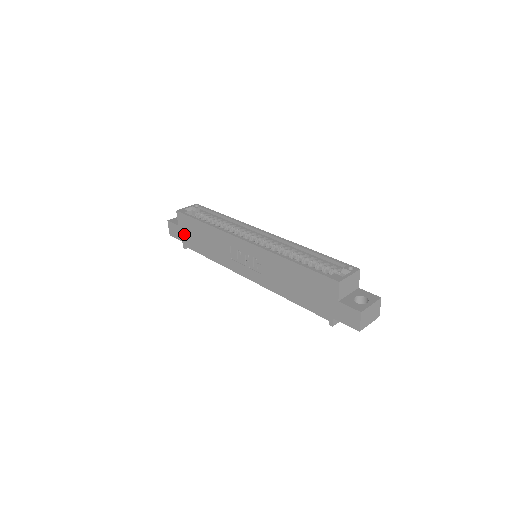
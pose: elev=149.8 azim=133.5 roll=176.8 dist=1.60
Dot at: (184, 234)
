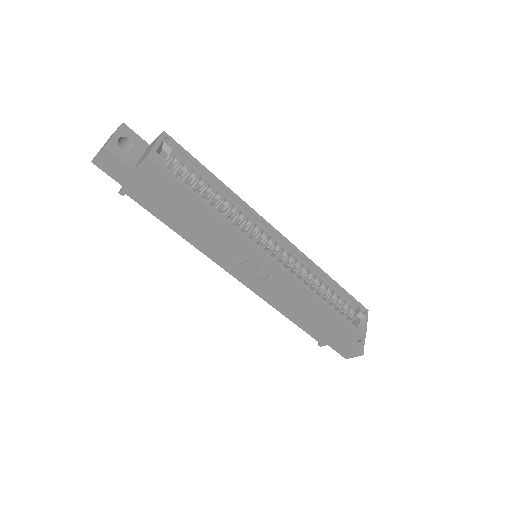
Dot at: (140, 186)
